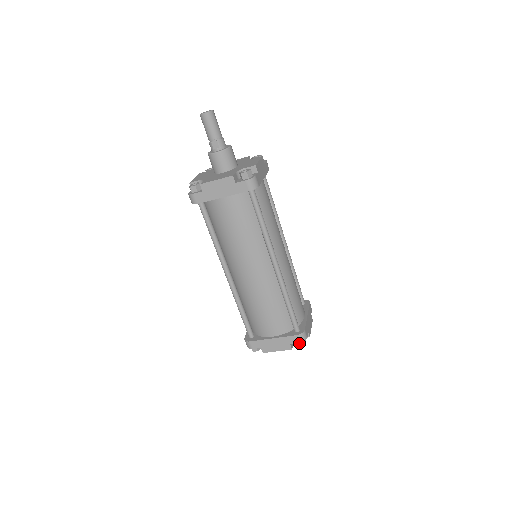
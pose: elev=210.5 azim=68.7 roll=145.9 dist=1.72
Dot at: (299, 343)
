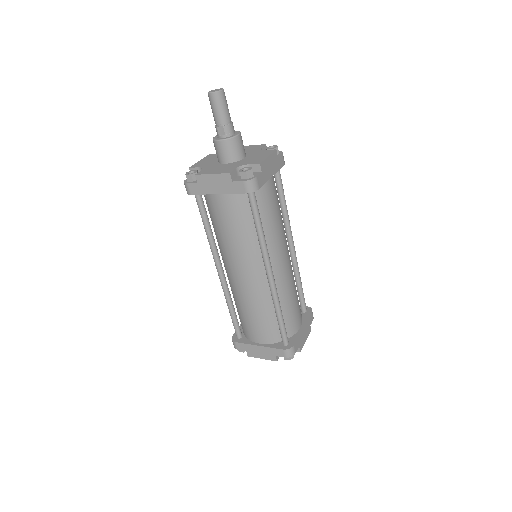
Dot at: (286, 357)
